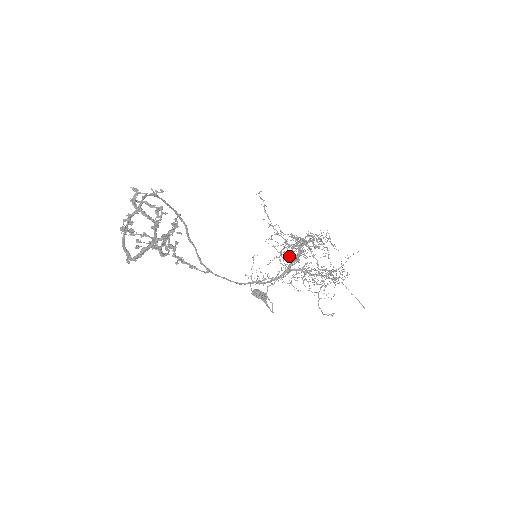
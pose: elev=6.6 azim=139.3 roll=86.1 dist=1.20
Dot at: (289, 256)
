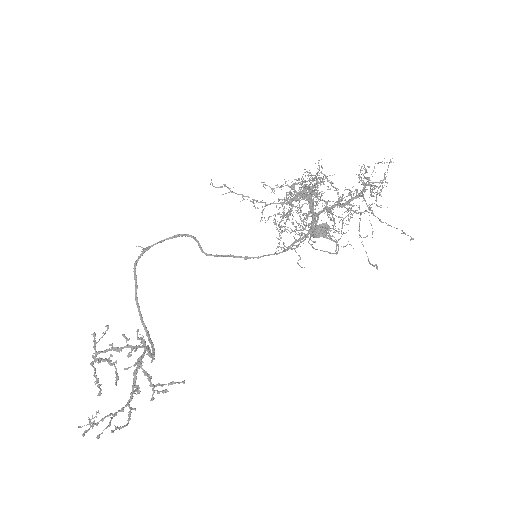
Dot at: occluded
